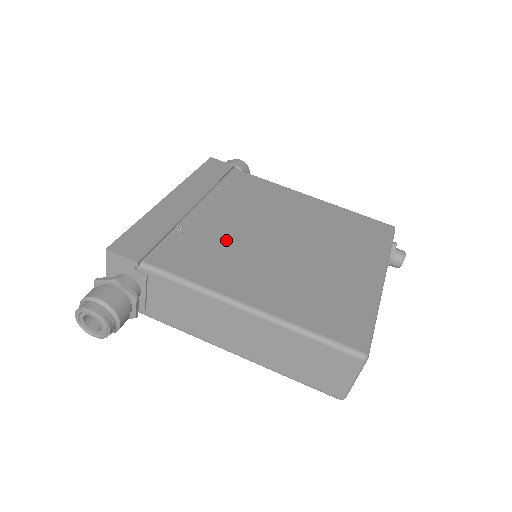
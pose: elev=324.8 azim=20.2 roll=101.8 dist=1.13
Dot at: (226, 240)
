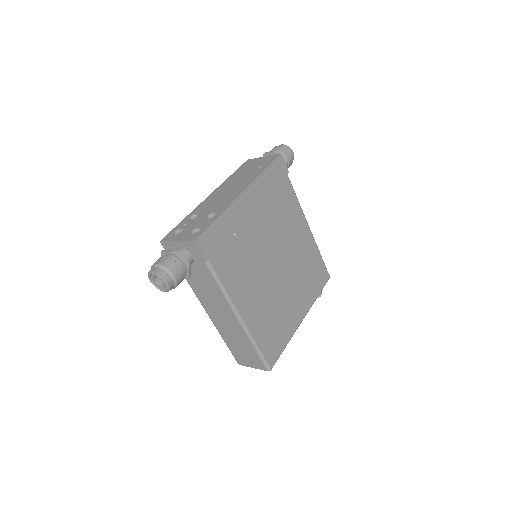
Dot at: (254, 257)
